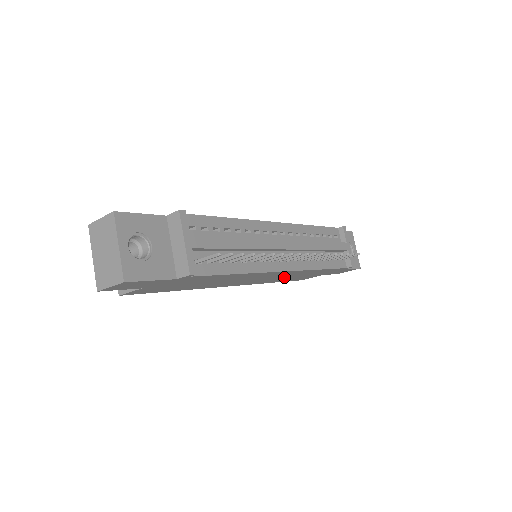
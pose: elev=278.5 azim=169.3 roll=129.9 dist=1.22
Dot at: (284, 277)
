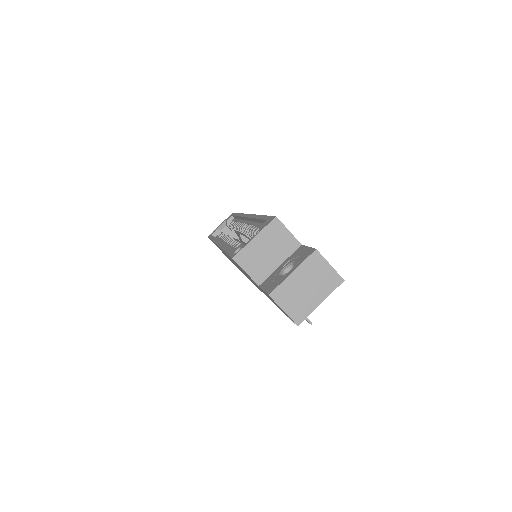
Dot at: occluded
